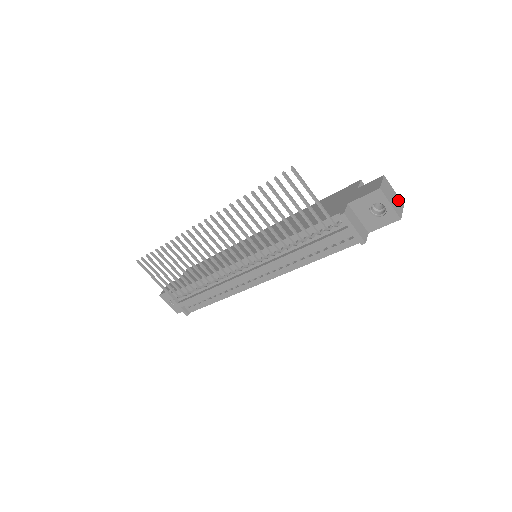
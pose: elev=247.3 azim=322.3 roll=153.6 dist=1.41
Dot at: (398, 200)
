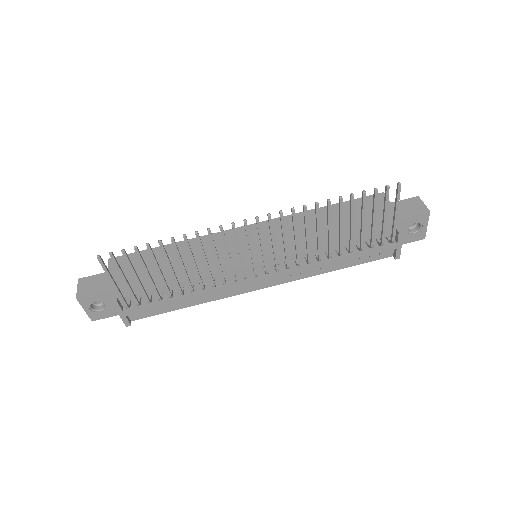
Dot at: occluded
